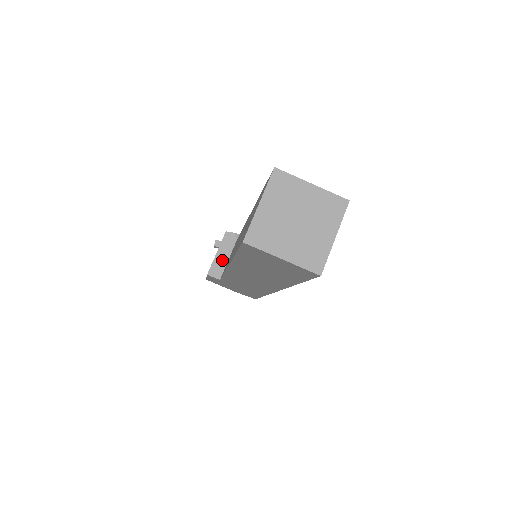
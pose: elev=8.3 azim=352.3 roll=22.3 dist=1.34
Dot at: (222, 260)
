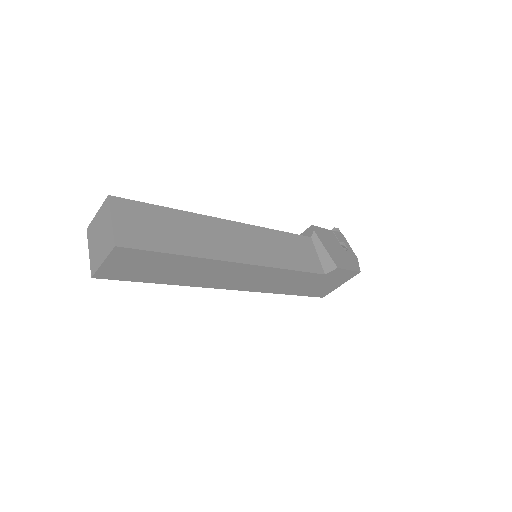
Dot at: occluded
